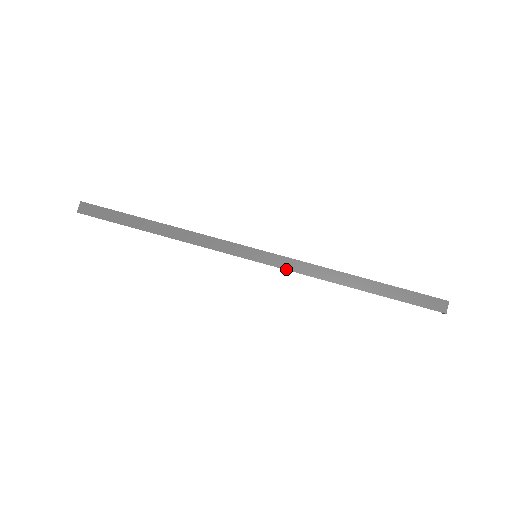
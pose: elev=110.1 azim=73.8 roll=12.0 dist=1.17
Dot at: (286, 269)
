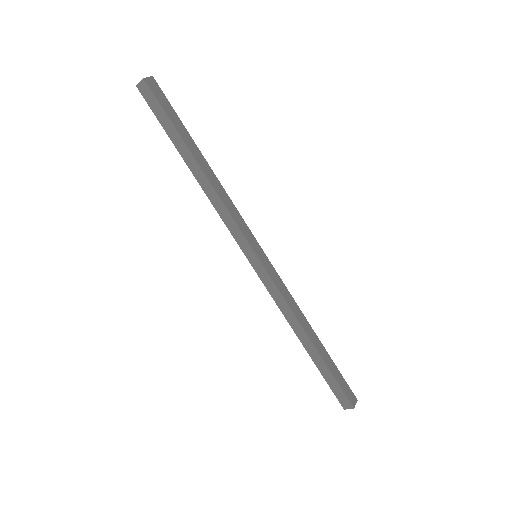
Dot at: (267, 288)
